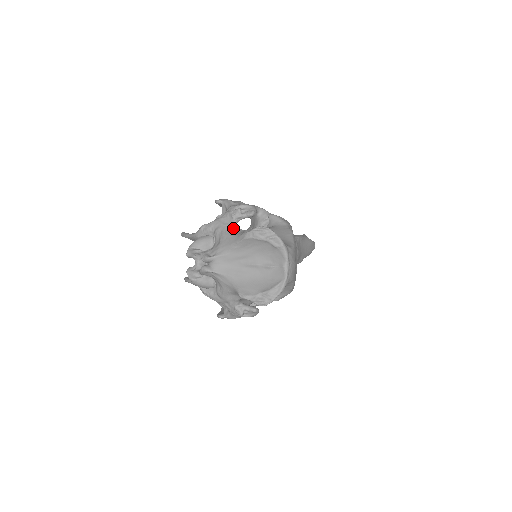
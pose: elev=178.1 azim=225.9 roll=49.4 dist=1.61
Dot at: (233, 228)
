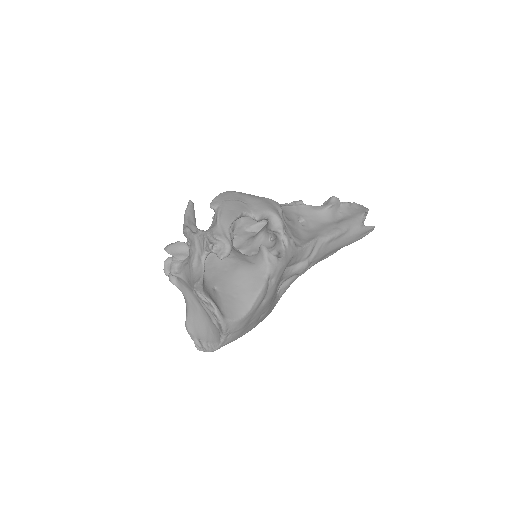
Dot at: (199, 260)
